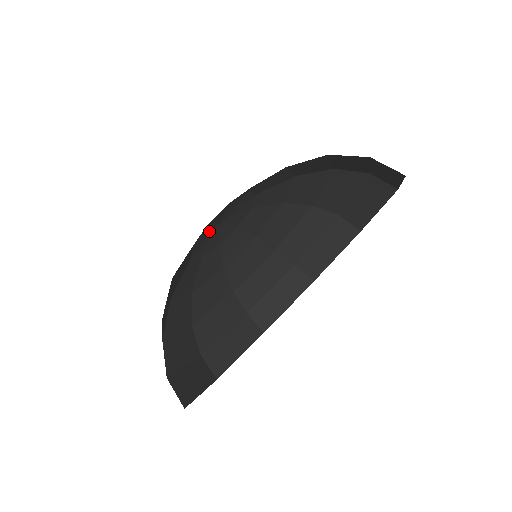
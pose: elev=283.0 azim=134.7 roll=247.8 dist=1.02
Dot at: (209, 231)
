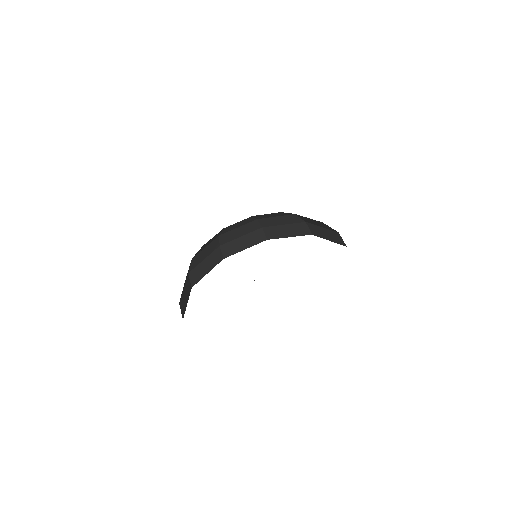
Dot at: occluded
